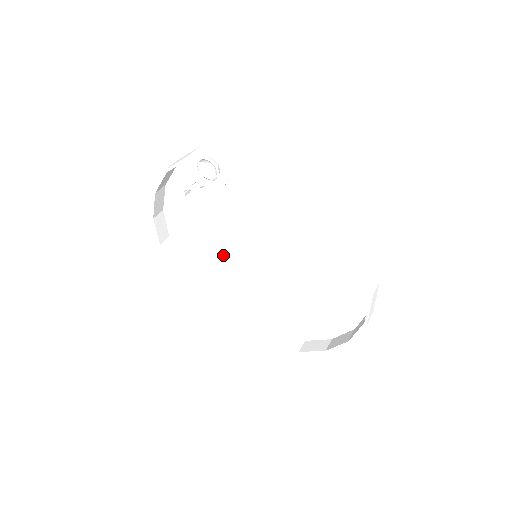
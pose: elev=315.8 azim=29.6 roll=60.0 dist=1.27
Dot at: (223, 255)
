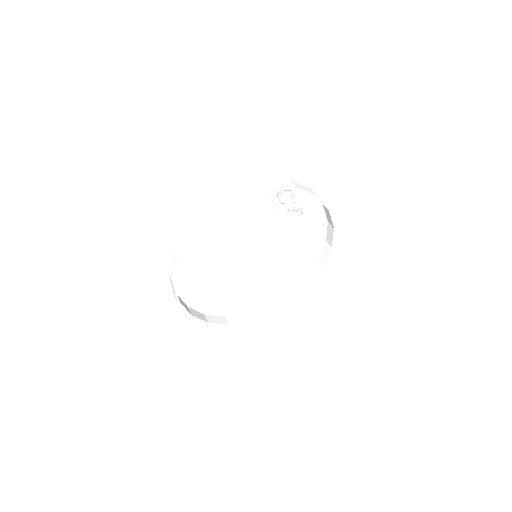
Dot at: (226, 251)
